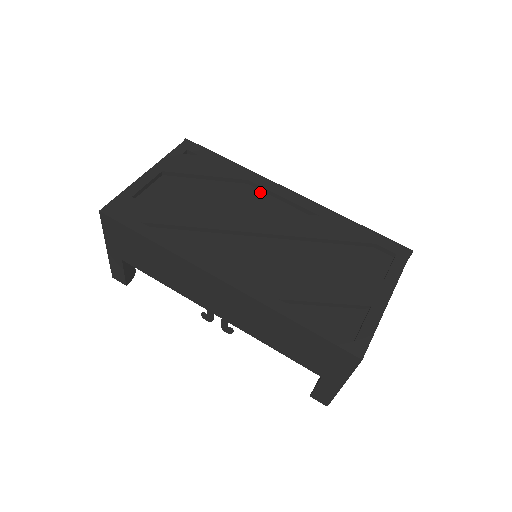
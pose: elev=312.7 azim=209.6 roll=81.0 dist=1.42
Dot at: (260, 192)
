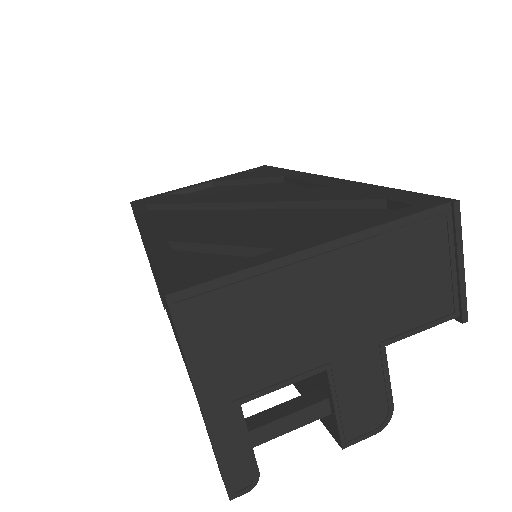
Dot at: (290, 185)
